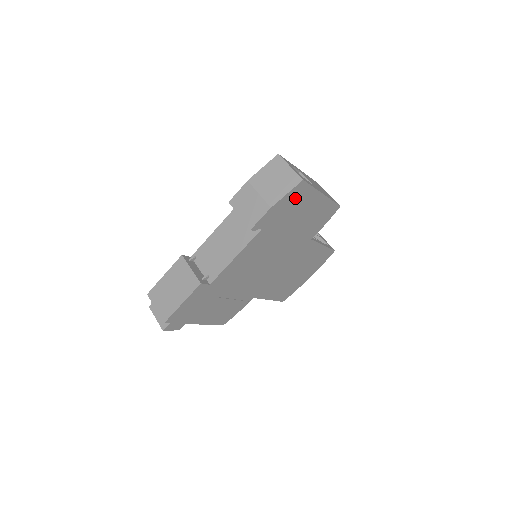
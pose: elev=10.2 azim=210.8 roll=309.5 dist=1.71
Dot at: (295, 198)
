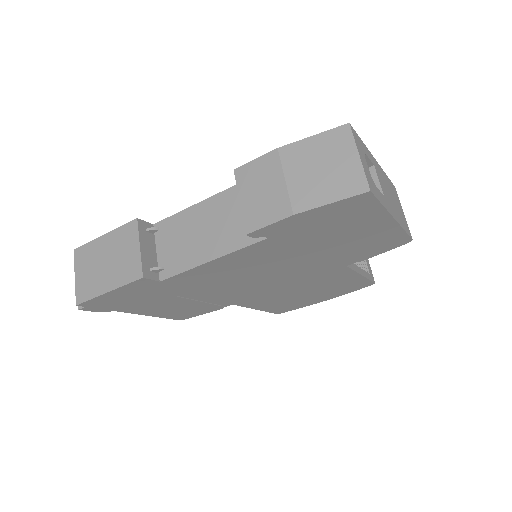
Dot at: (344, 212)
